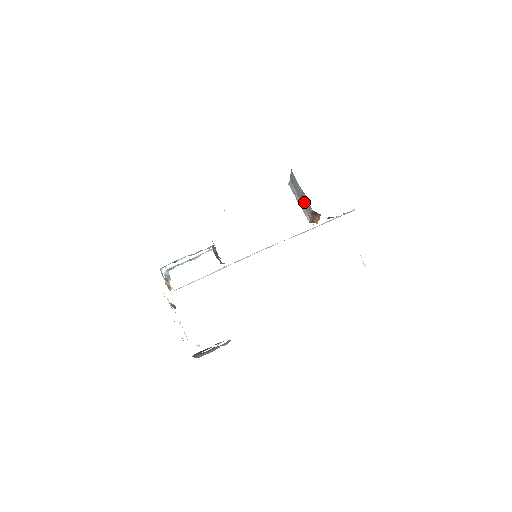
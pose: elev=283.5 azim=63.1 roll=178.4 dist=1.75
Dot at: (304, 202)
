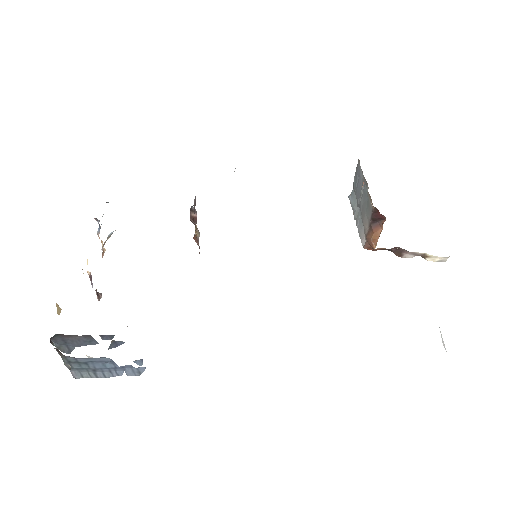
Dot at: (364, 208)
